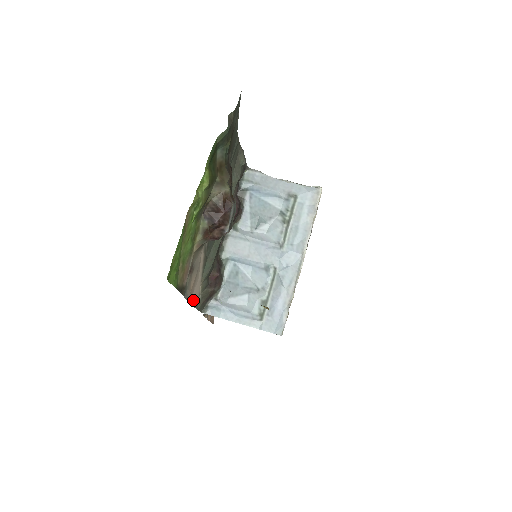
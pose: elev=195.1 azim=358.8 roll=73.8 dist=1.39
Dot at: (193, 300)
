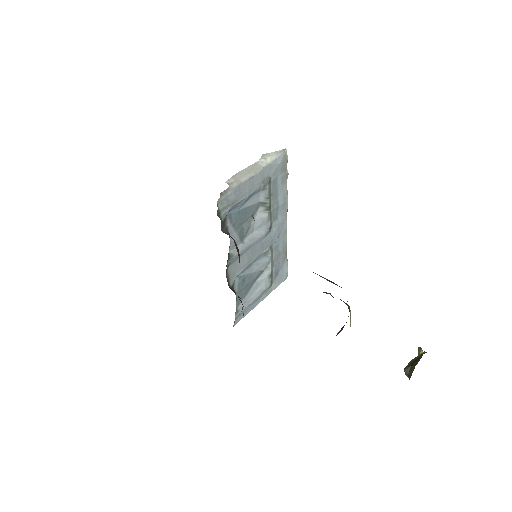
Dot at: occluded
